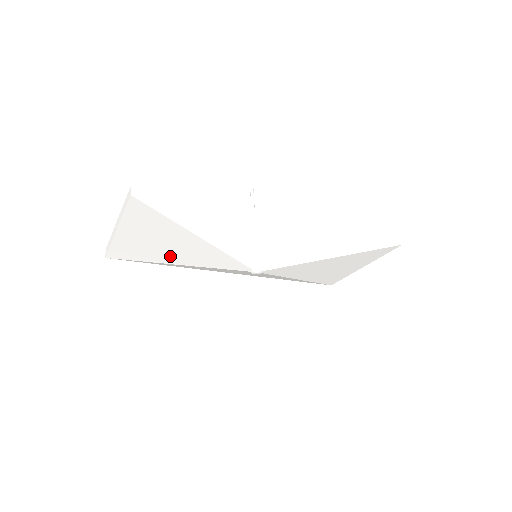
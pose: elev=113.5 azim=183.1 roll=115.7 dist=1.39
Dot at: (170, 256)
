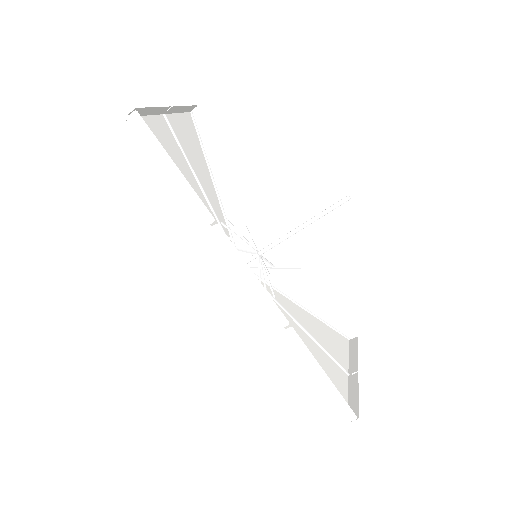
Dot at: (203, 173)
